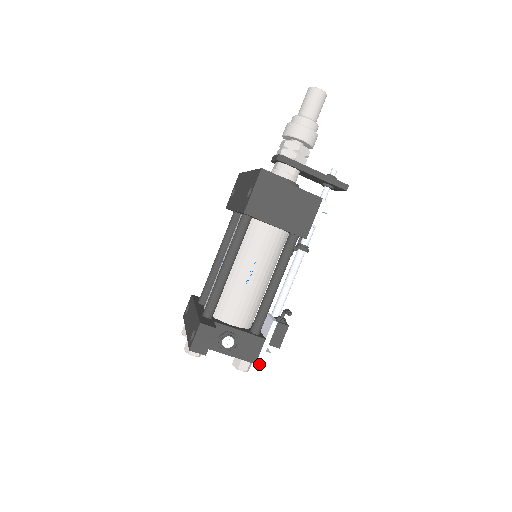
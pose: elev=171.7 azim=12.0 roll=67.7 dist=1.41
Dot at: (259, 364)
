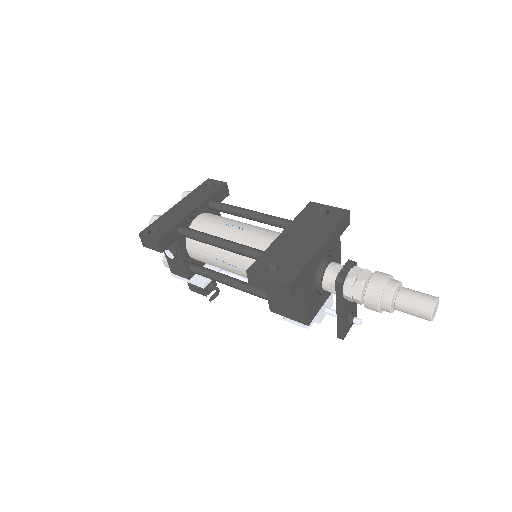
Dot at: (173, 276)
